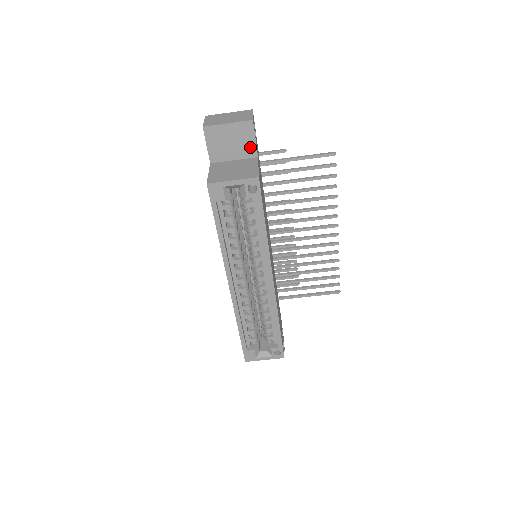
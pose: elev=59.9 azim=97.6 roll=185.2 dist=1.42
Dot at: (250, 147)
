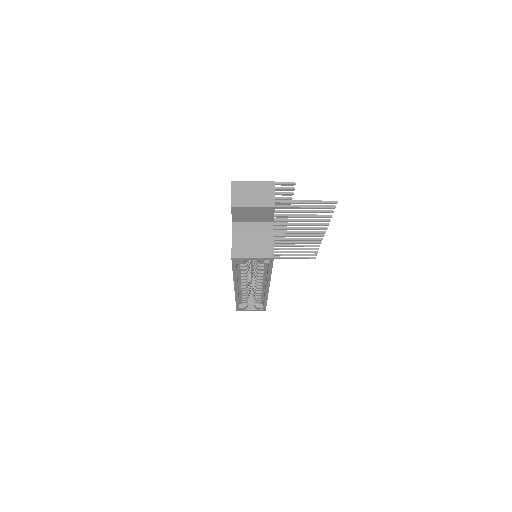
Dot at: (268, 217)
